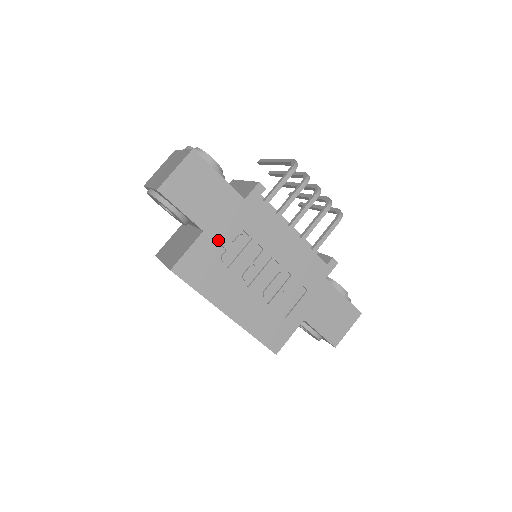
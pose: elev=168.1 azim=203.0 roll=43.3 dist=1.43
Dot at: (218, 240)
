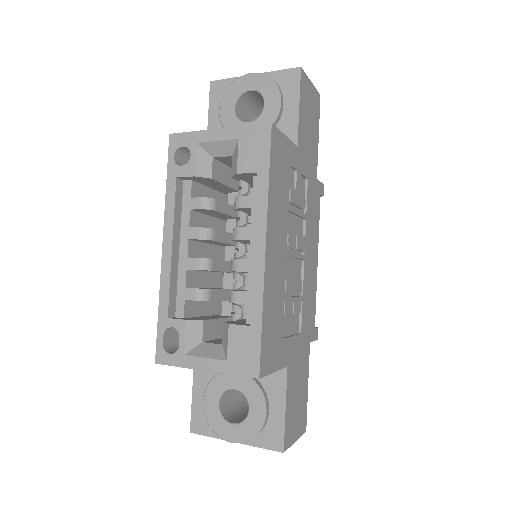
Dot at: (297, 172)
